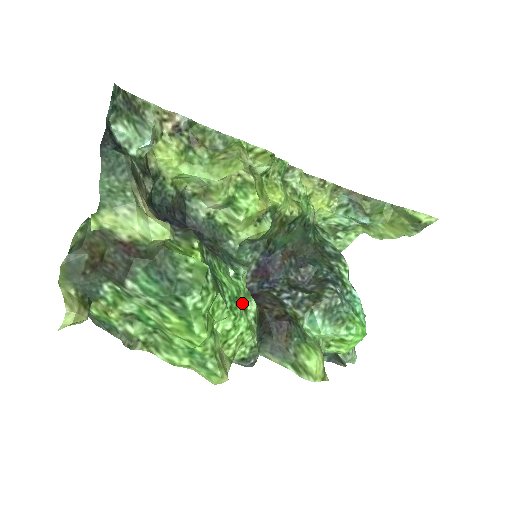
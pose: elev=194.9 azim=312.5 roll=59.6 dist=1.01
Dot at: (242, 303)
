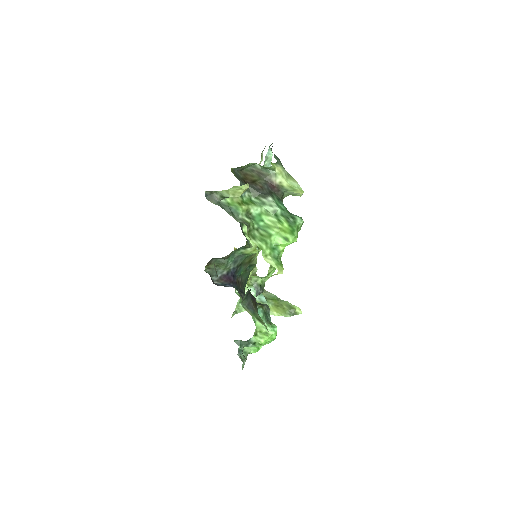
Dot at: occluded
